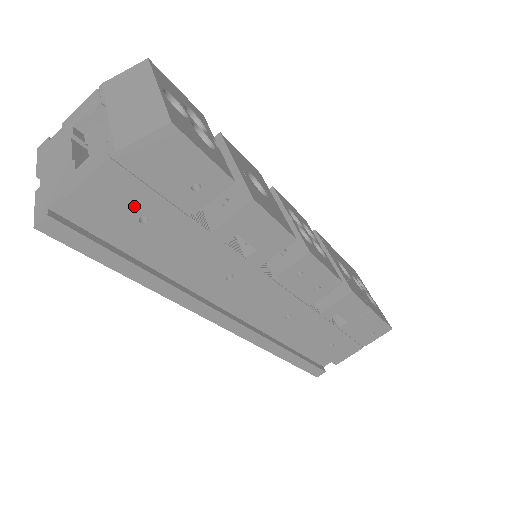
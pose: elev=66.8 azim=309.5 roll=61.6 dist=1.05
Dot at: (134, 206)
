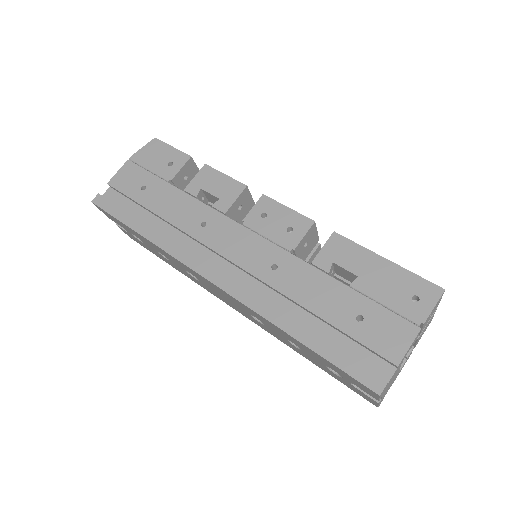
Dot at: (139, 181)
